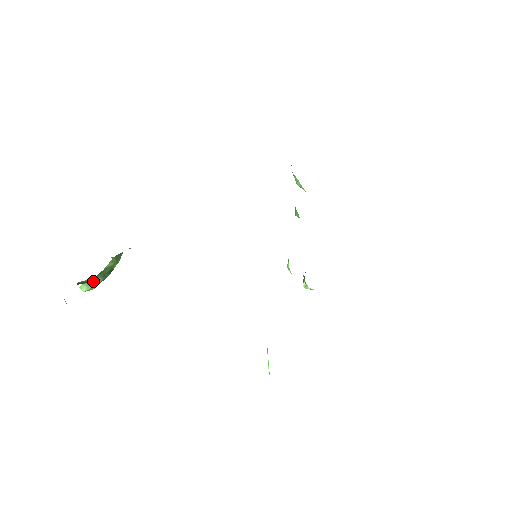
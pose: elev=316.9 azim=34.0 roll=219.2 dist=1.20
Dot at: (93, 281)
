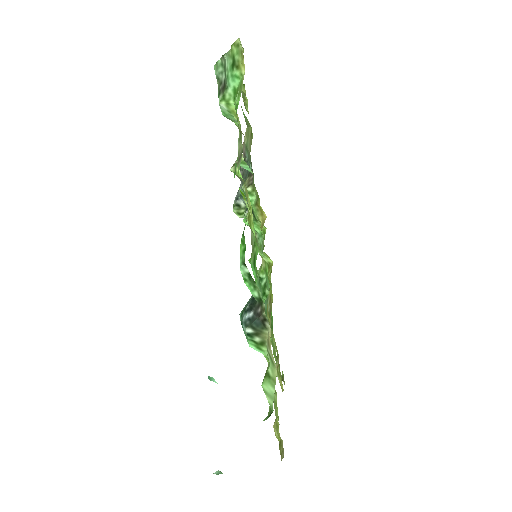
Dot at: occluded
